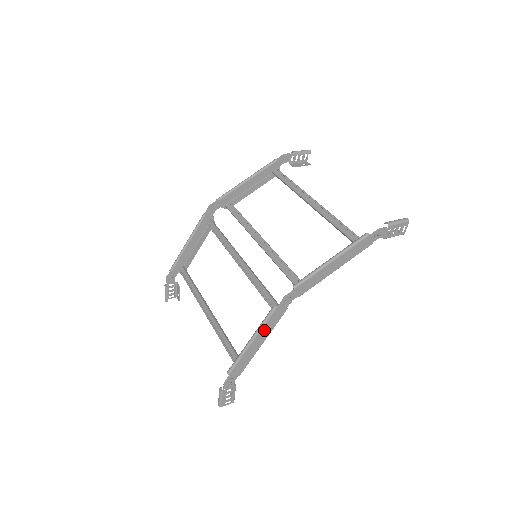
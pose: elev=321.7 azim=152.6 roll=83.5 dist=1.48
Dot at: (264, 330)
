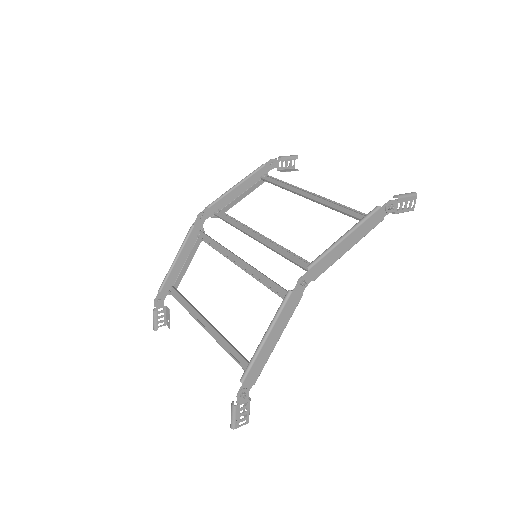
Dot at: (279, 323)
